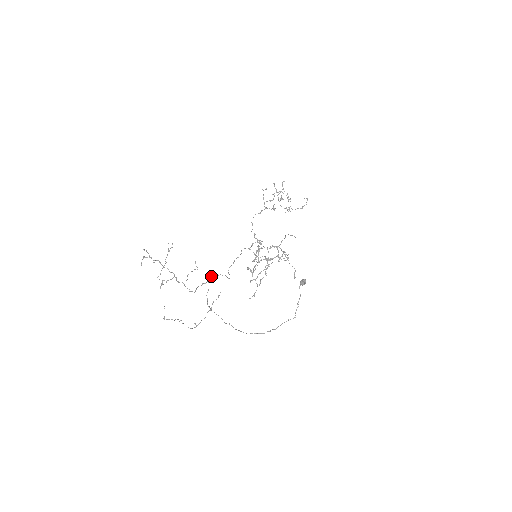
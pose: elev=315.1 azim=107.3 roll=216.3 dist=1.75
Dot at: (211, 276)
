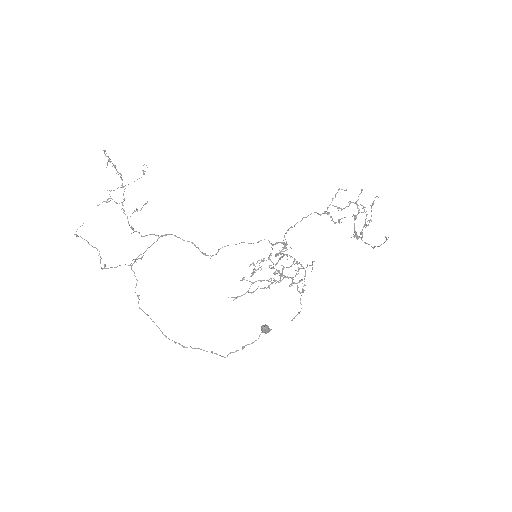
Dot at: (169, 234)
